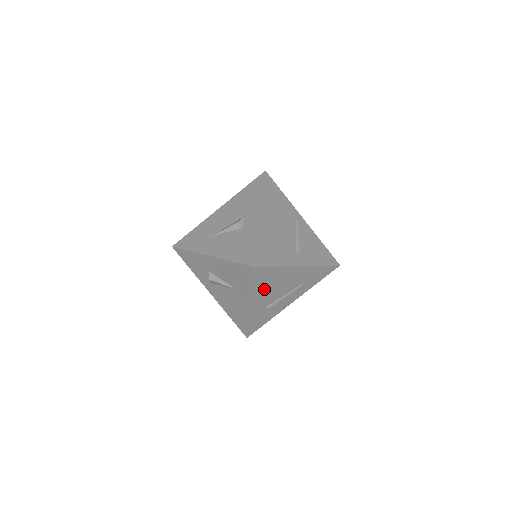
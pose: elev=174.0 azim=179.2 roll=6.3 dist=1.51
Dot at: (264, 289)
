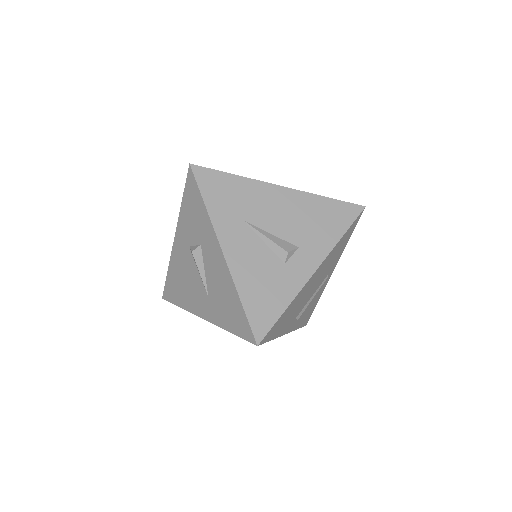
Dot at: occluded
